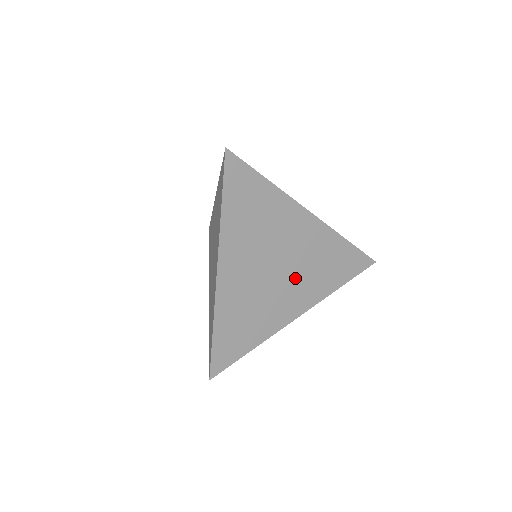
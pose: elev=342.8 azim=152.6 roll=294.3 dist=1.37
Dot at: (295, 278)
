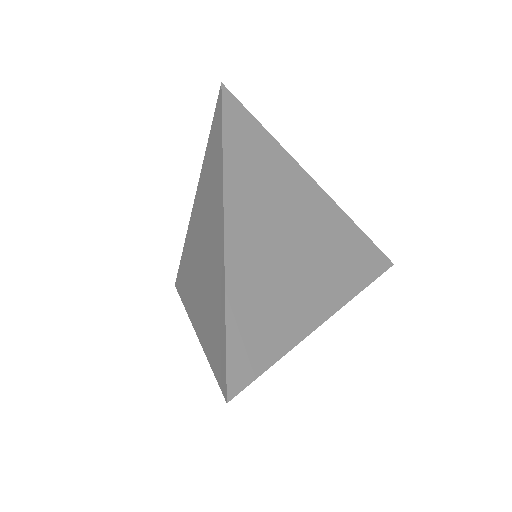
Dot at: (316, 262)
